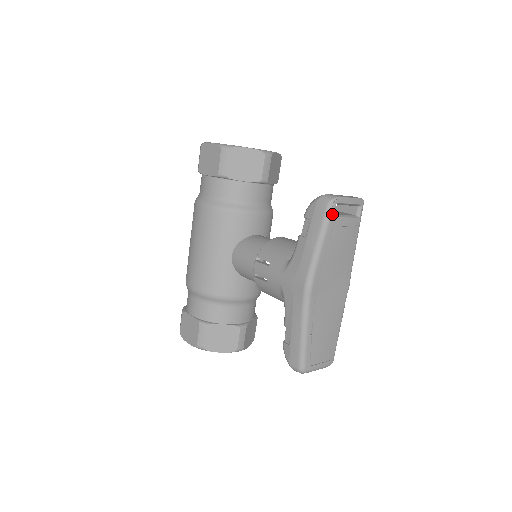
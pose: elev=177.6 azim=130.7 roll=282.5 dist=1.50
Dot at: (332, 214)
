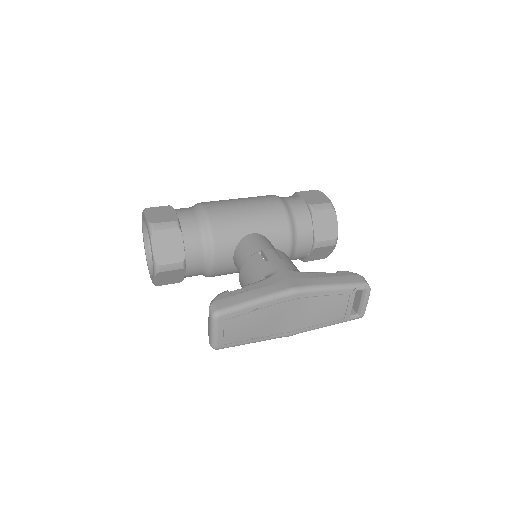
Dot at: (358, 289)
